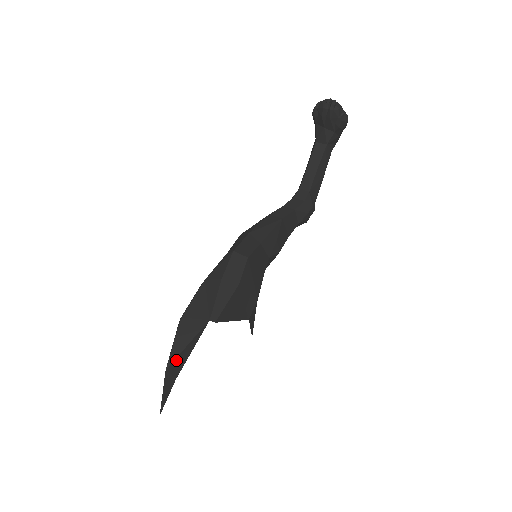
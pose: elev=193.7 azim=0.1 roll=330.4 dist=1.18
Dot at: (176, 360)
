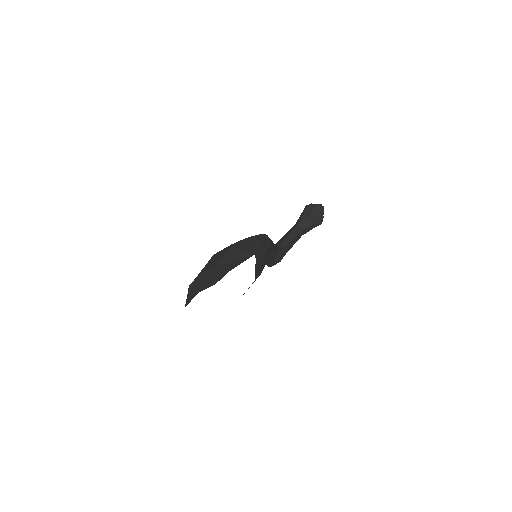
Dot at: (226, 264)
